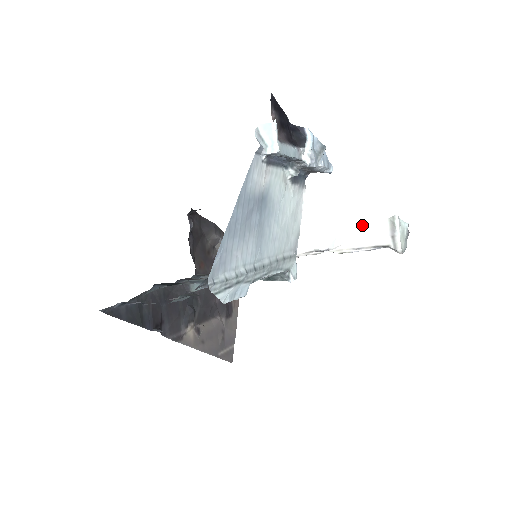
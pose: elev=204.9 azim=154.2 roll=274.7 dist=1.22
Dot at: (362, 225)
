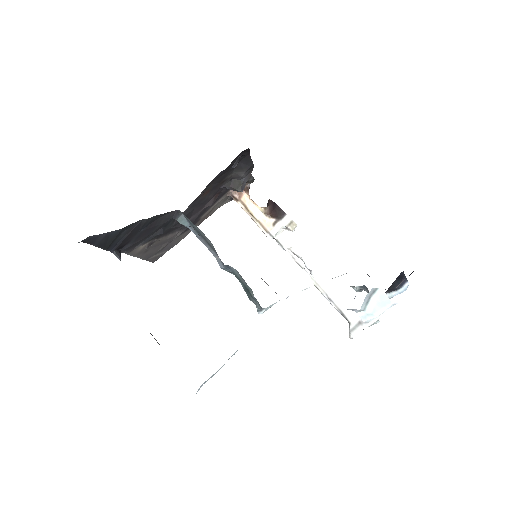
Dot at: (352, 290)
